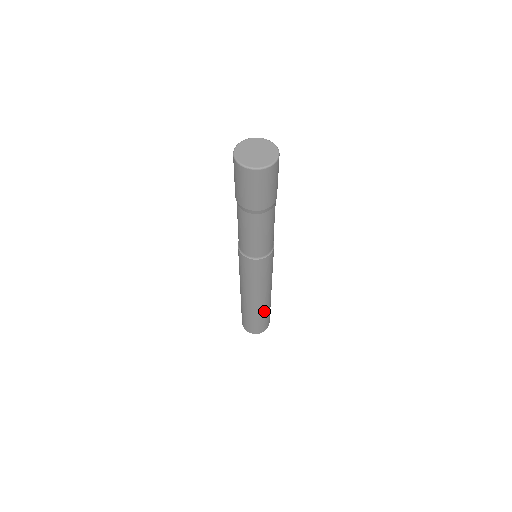
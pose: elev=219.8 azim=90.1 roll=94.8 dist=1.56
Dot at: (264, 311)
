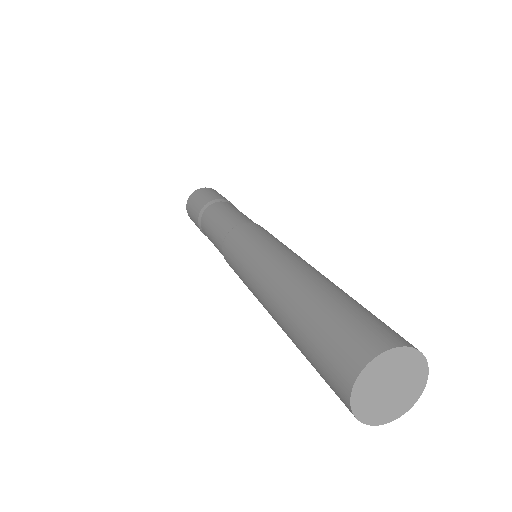
Dot at: (325, 288)
